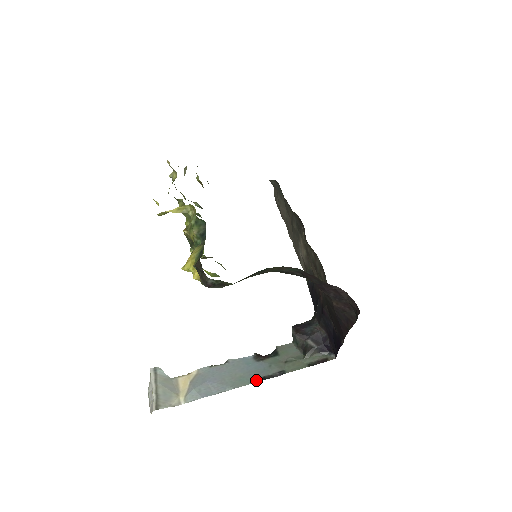
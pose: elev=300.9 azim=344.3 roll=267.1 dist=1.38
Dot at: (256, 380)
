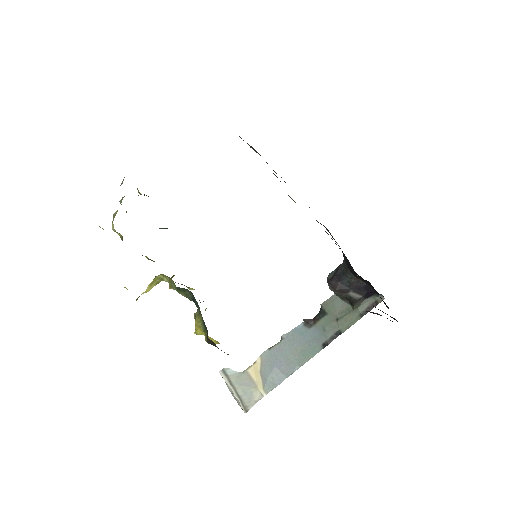
Dot at: (318, 350)
